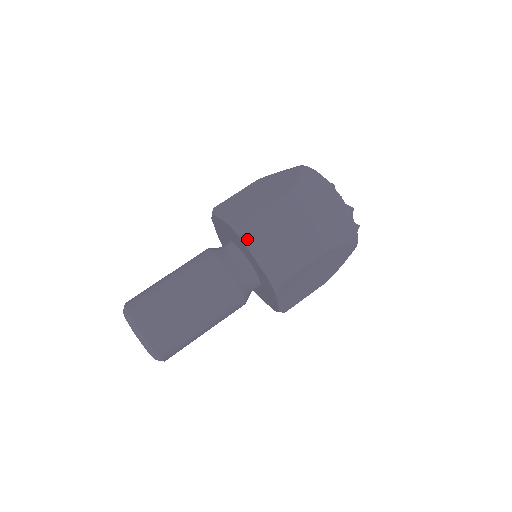
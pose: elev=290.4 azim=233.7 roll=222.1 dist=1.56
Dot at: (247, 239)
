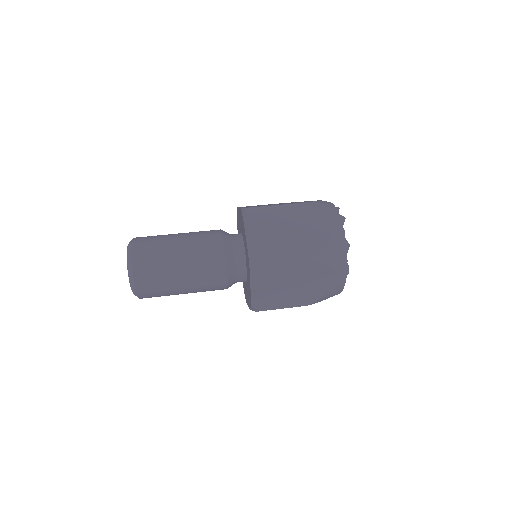
Dot at: occluded
